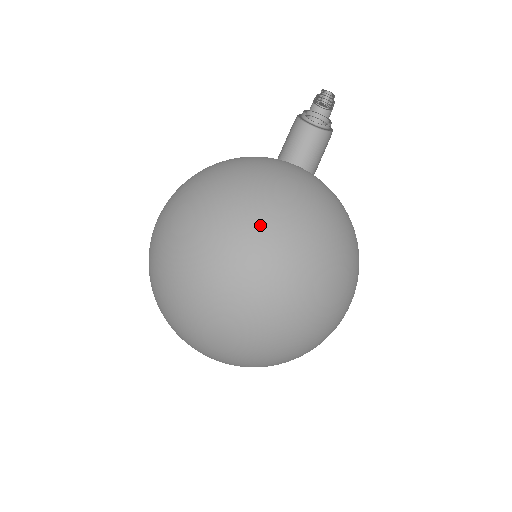
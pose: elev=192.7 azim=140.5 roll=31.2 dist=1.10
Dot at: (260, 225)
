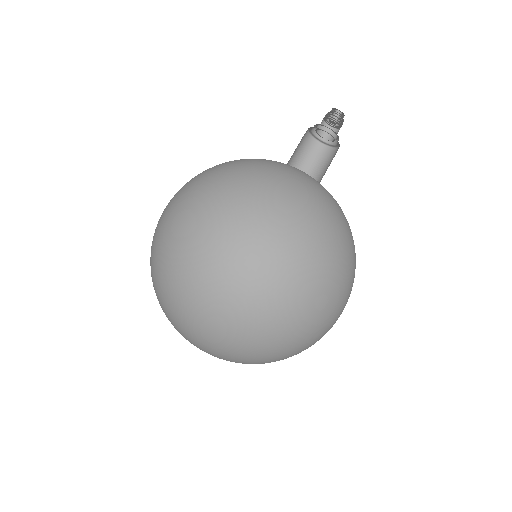
Dot at: (219, 185)
